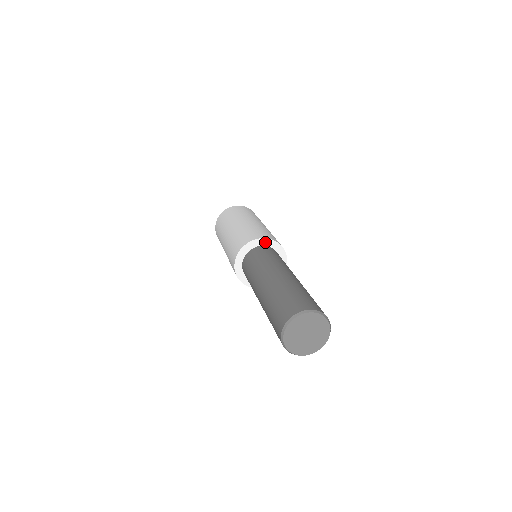
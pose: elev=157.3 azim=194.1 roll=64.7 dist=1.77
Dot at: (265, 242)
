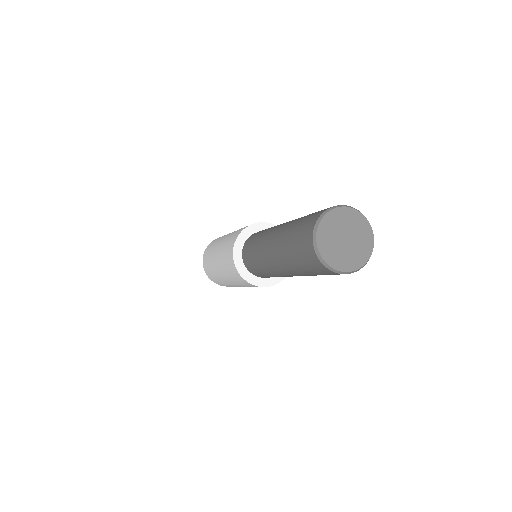
Dot at: (256, 228)
